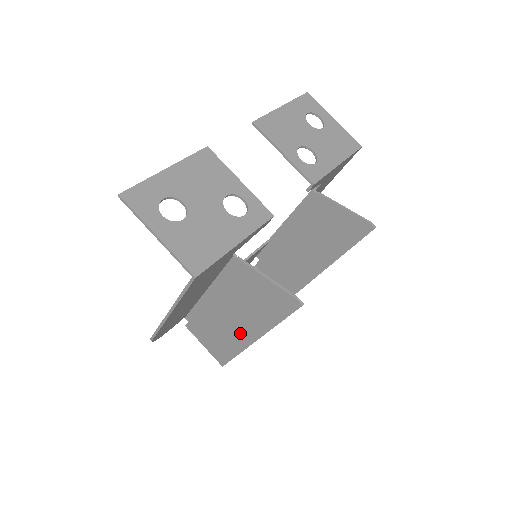
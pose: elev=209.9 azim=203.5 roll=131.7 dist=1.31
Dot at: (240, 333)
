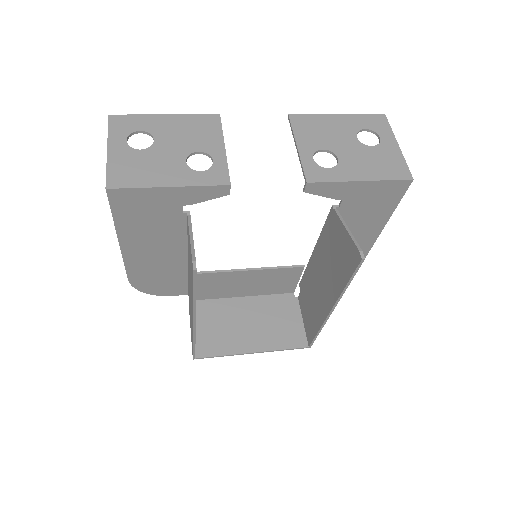
Dot at: occluded
